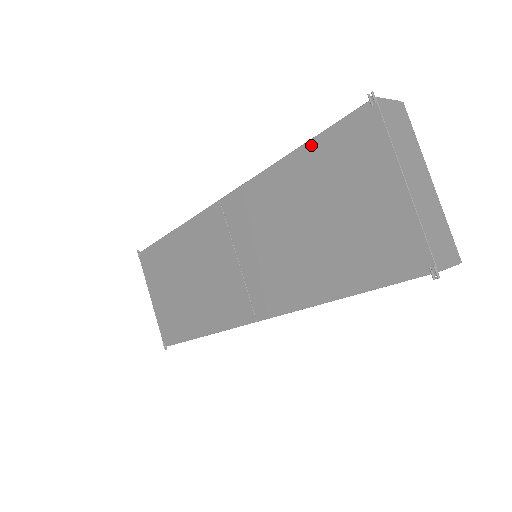
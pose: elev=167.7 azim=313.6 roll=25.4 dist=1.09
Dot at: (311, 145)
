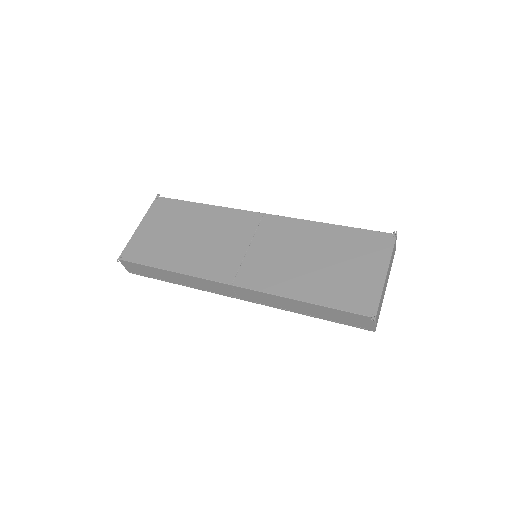
Dot at: (348, 229)
